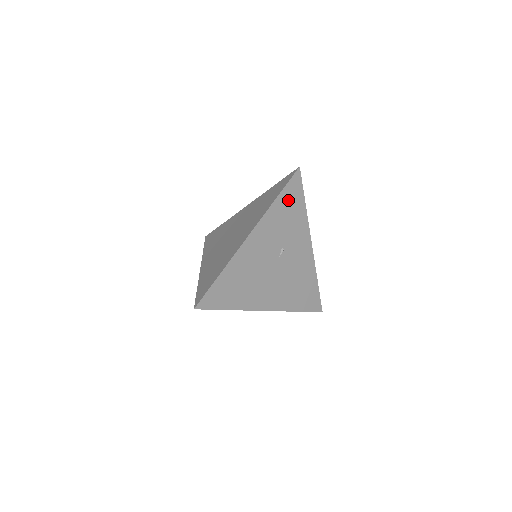
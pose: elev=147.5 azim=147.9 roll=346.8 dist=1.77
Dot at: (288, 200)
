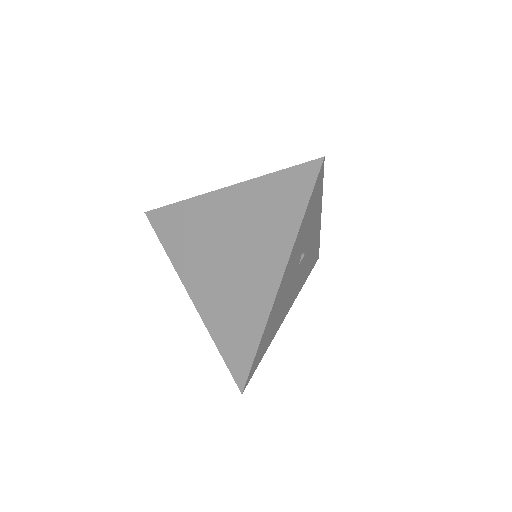
Dot at: (311, 205)
